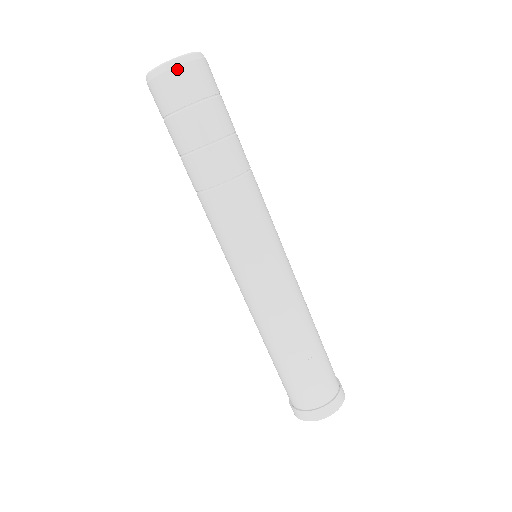
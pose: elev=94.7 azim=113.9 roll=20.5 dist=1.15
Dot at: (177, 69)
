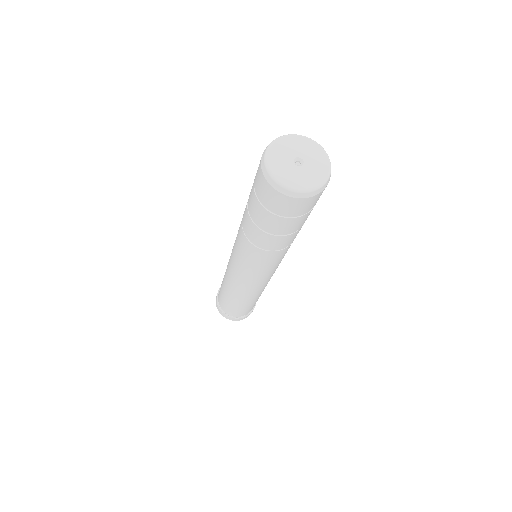
Dot at: (279, 194)
